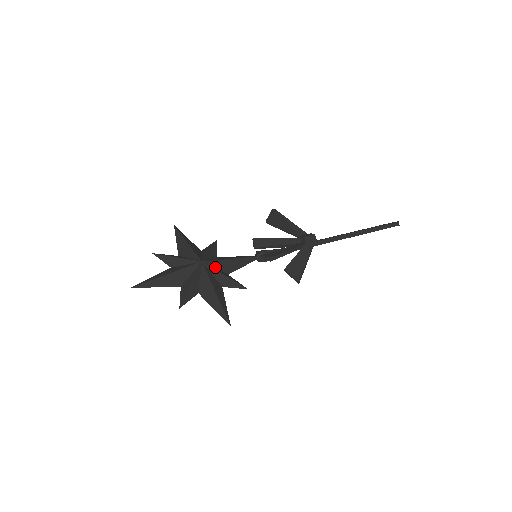
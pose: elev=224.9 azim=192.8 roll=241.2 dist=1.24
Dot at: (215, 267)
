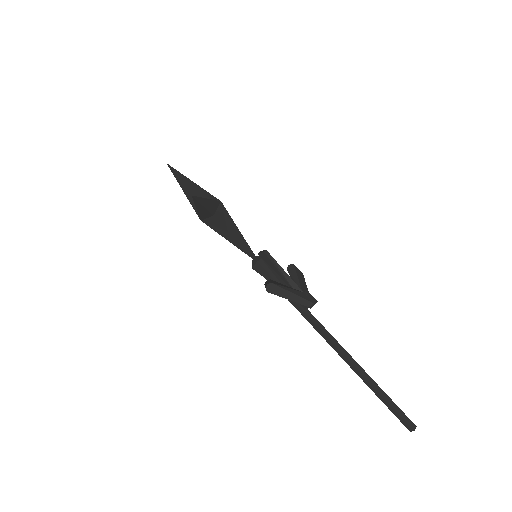
Dot at: (224, 214)
